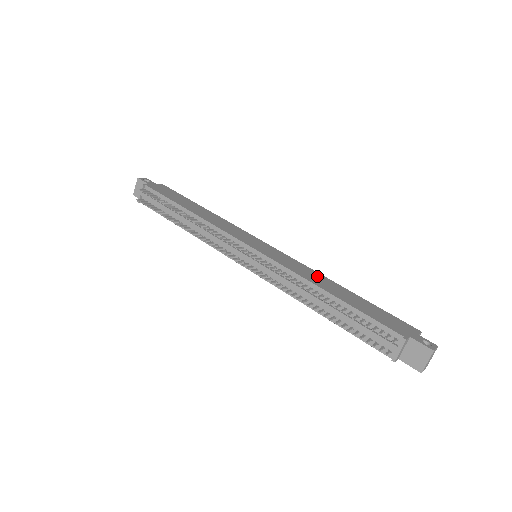
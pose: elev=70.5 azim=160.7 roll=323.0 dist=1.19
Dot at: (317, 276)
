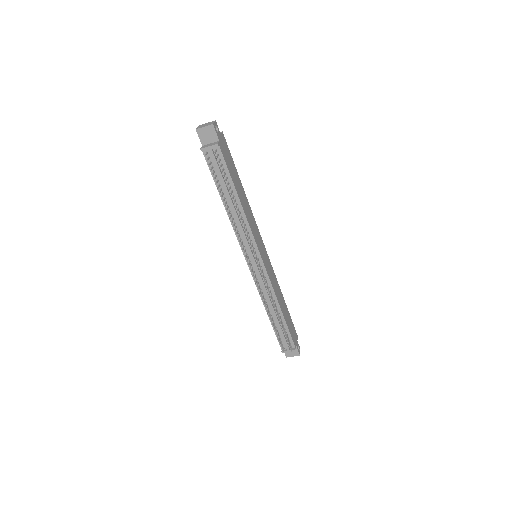
Dot at: (278, 289)
